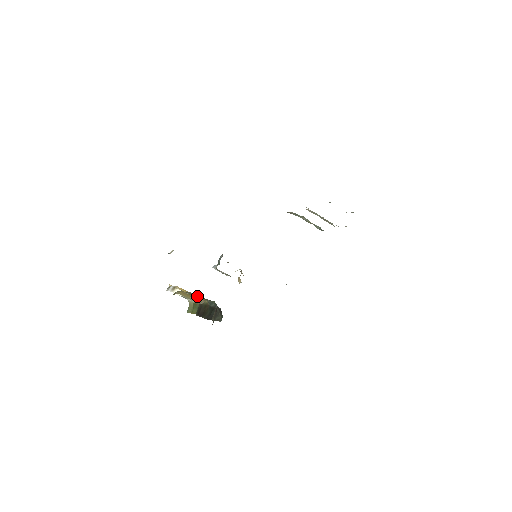
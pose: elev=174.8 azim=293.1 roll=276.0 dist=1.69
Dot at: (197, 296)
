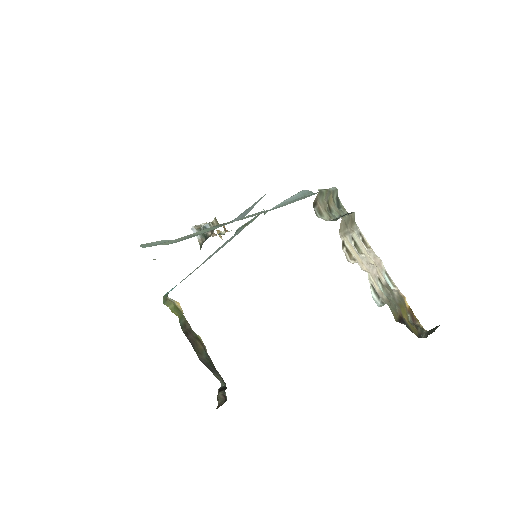
Dot at: occluded
